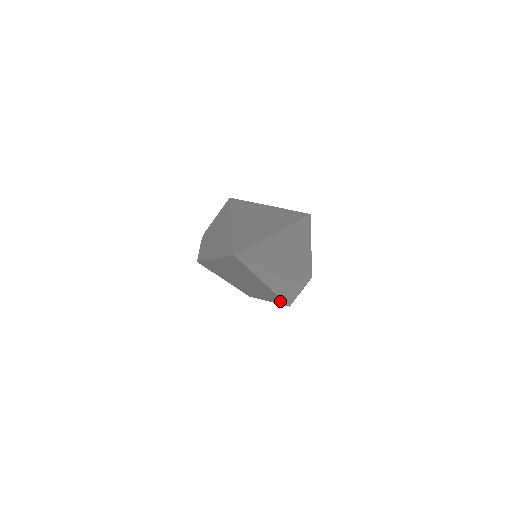
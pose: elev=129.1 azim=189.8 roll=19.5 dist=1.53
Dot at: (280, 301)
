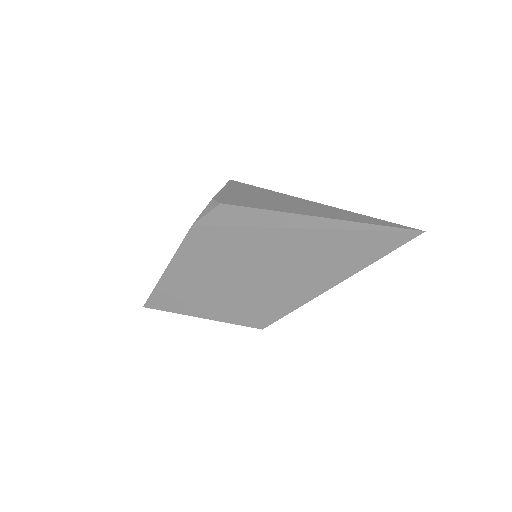
Dot at: (263, 318)
